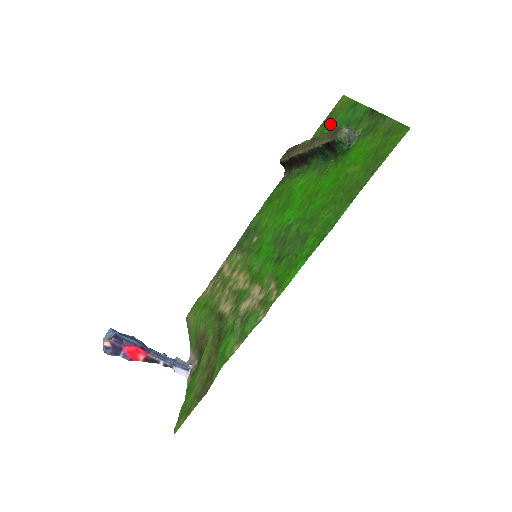
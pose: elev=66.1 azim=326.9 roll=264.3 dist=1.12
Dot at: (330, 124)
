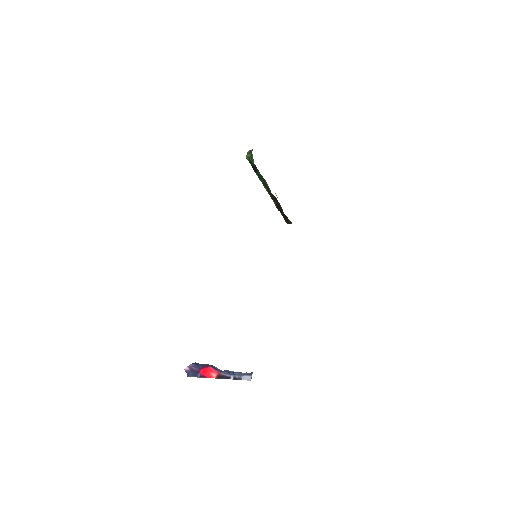
Dot at: occluded
